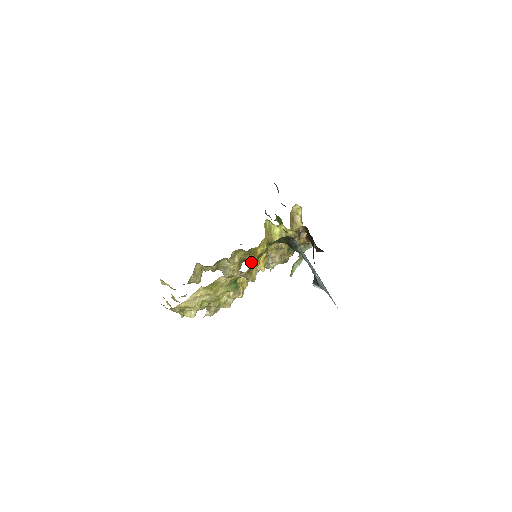
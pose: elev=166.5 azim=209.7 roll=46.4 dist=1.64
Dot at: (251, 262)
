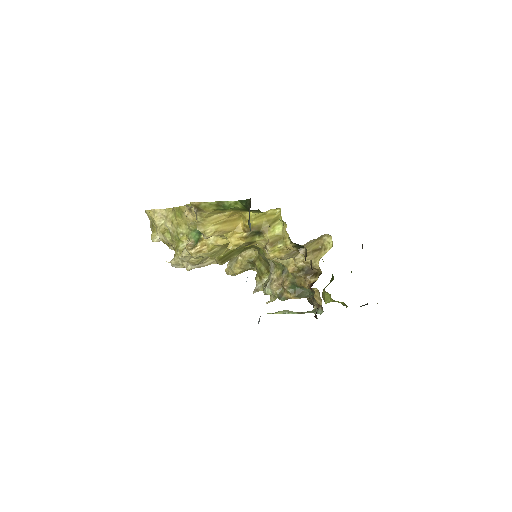
Dot at: (259, 274)
